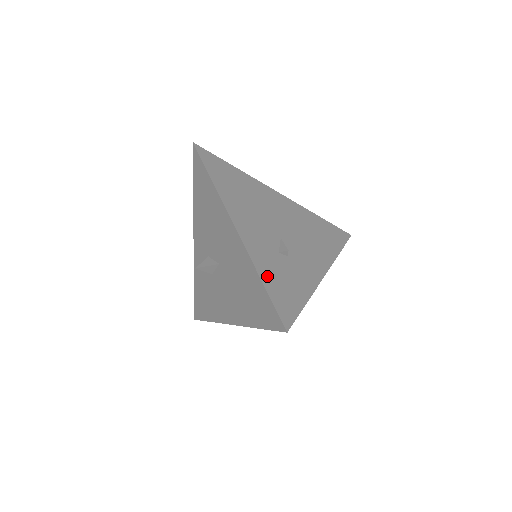
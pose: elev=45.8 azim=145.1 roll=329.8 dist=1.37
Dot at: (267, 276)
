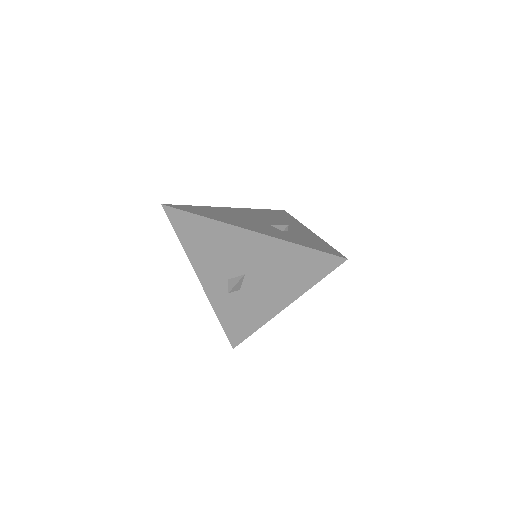
Dot at: (300, 243)
